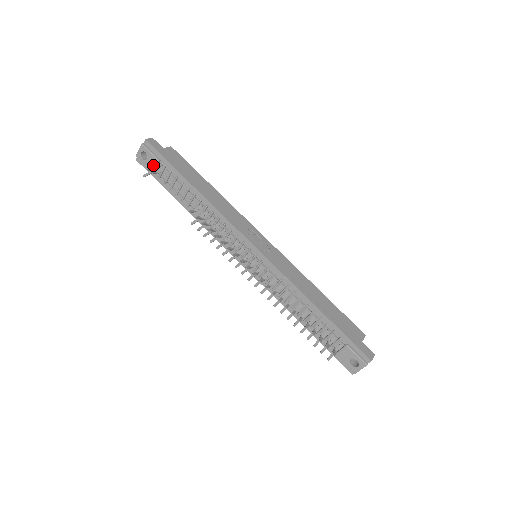
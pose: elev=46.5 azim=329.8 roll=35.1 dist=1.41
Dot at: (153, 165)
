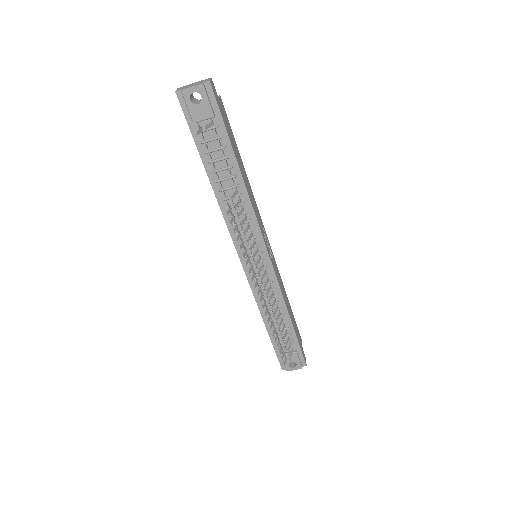
Dot at: (202, 116)
